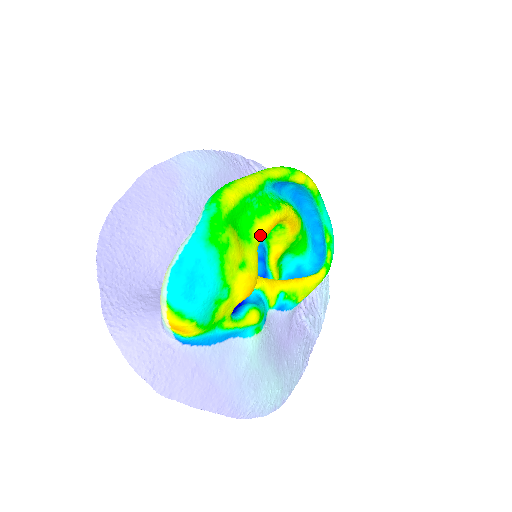
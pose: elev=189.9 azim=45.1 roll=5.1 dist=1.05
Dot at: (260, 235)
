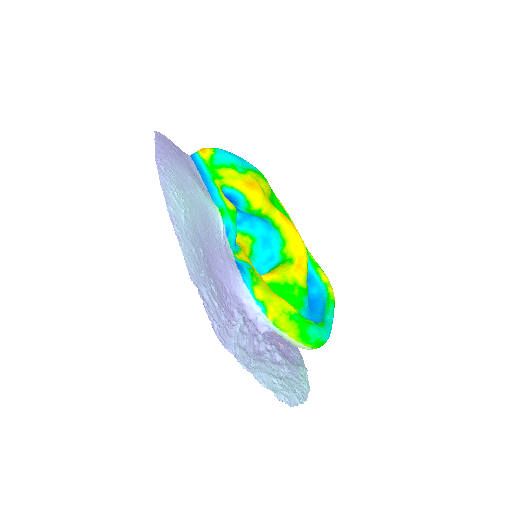
Dot at: (281, 212)
